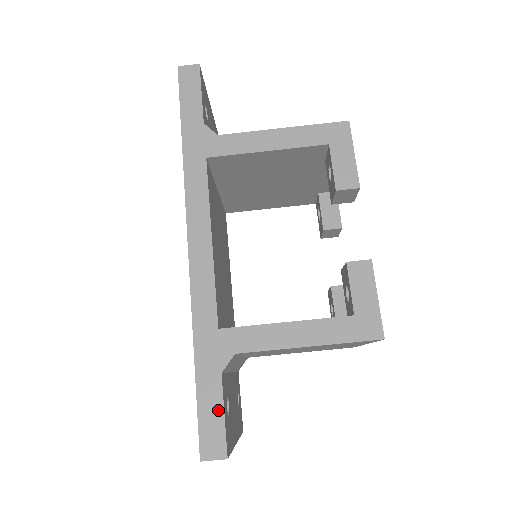
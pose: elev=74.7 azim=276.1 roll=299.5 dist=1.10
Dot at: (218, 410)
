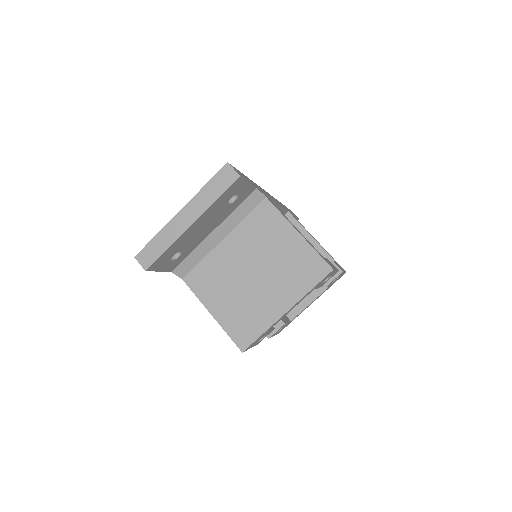
Dot at: (247, 180)
